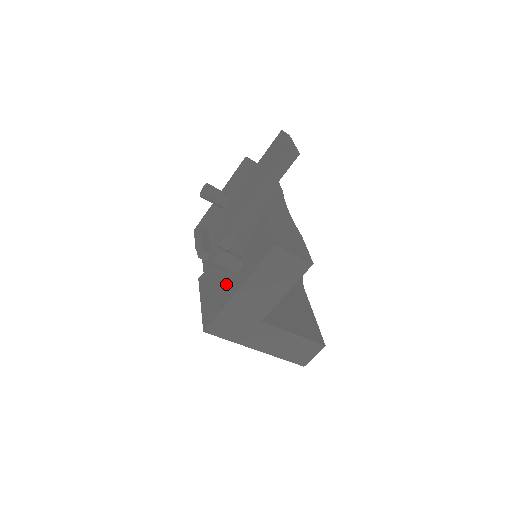
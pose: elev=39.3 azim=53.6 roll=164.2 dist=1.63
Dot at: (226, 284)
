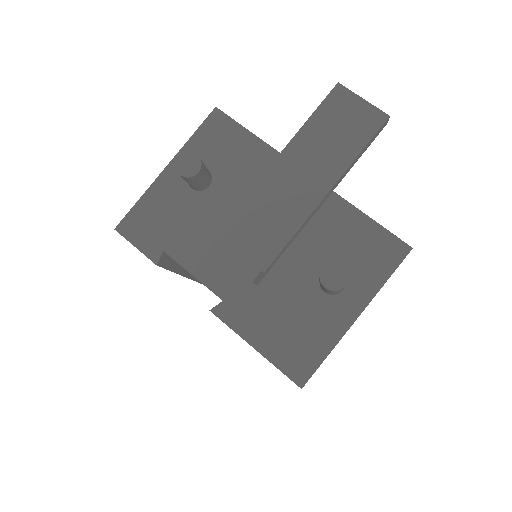
Dot at: (318, 311)
